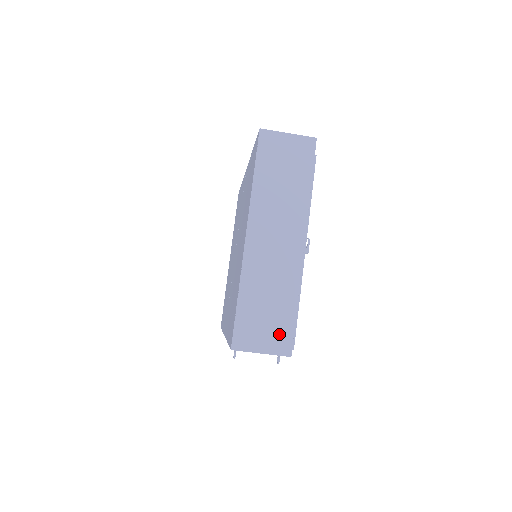
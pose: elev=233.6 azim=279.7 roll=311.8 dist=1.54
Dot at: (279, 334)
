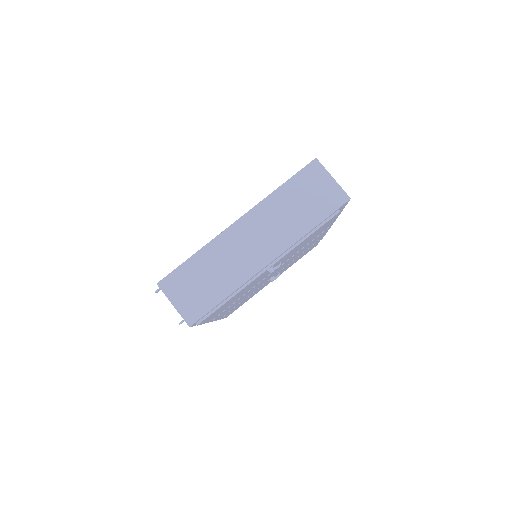
Dot at: (196, 304)
